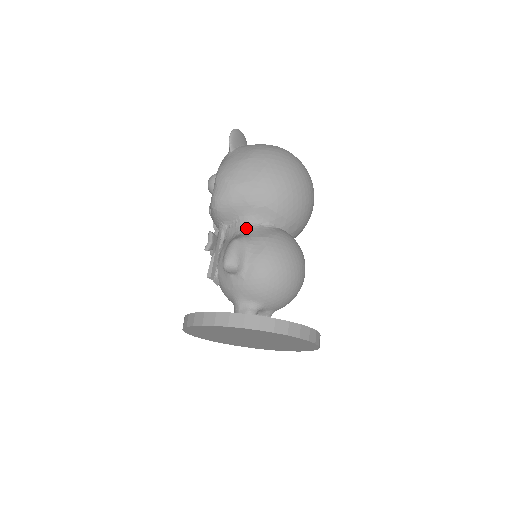
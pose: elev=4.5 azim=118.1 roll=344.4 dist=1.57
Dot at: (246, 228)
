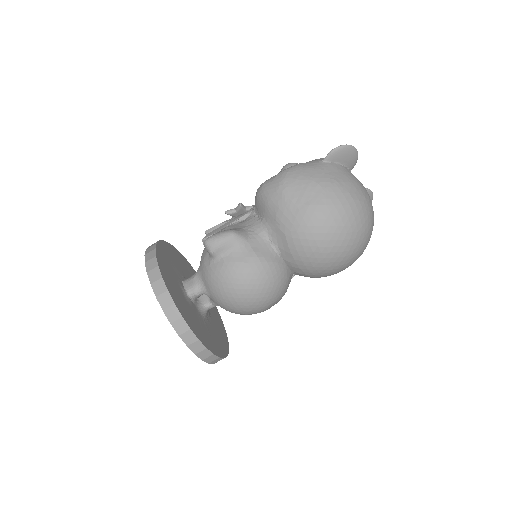
Dot at: (257, 232)
